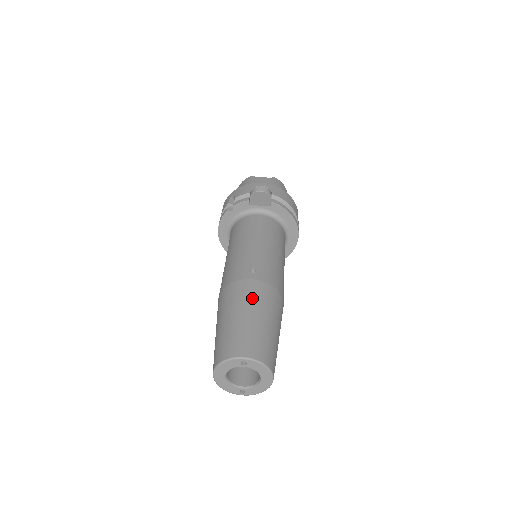
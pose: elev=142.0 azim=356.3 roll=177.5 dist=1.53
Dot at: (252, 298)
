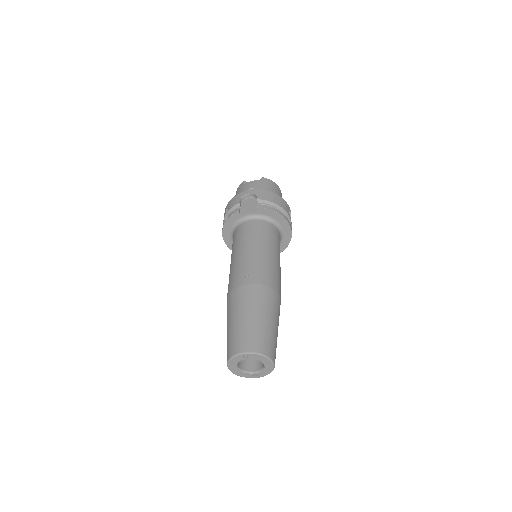
Dot at: (247, 301)
